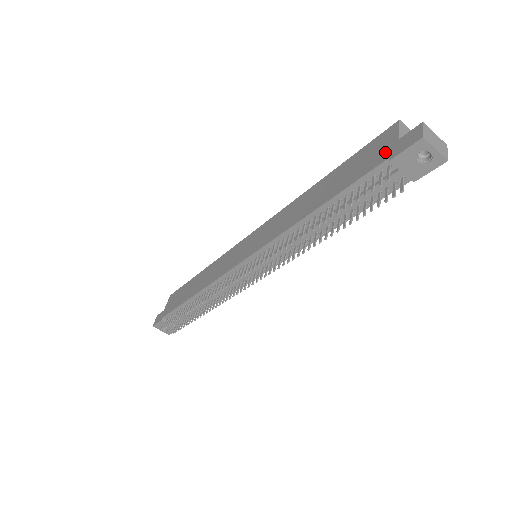
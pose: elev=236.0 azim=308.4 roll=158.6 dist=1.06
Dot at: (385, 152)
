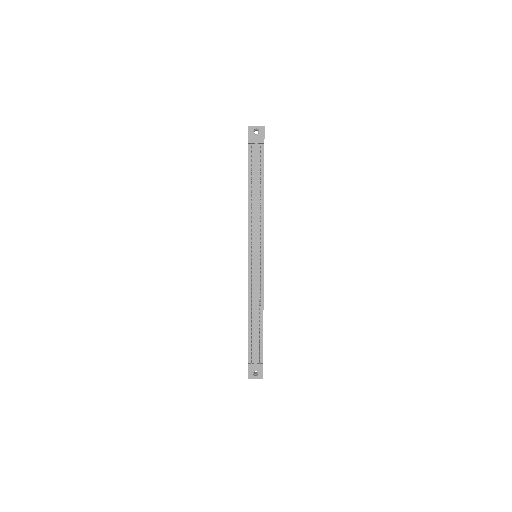
Dot at: occluded
